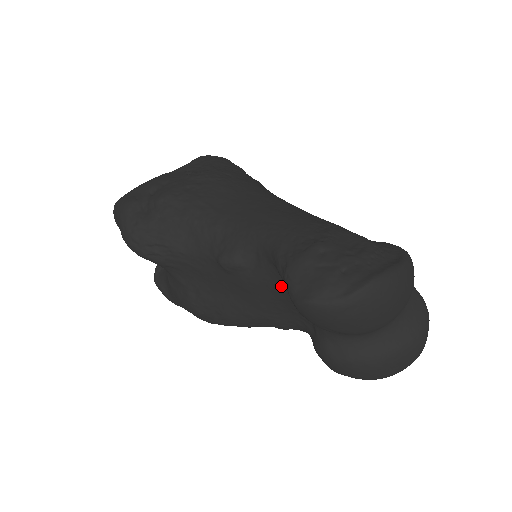
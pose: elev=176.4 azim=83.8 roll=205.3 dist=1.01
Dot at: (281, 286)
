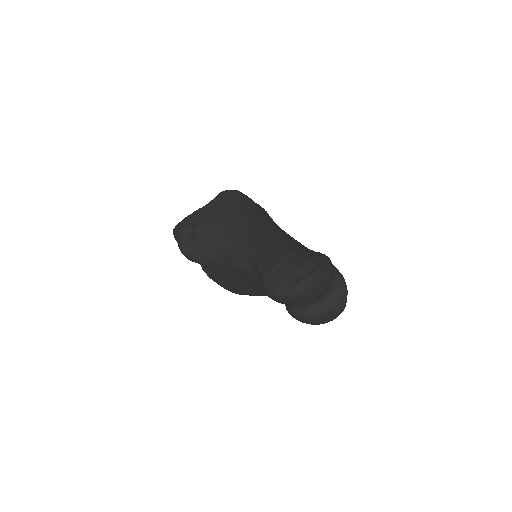
Dot at: occluded
